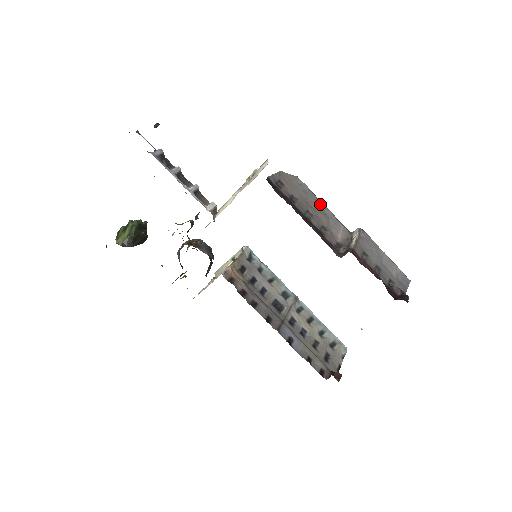
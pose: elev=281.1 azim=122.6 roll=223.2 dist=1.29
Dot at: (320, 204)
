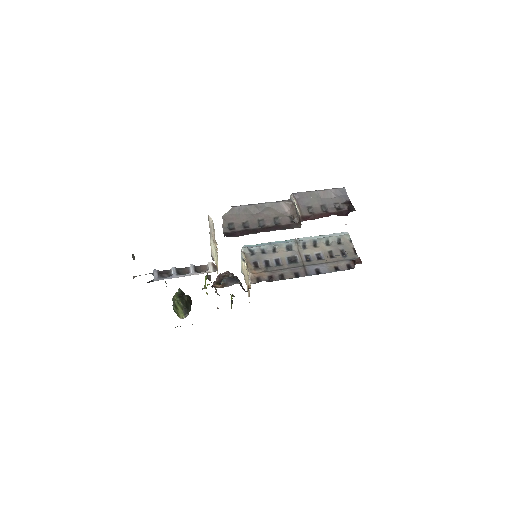
Dot at: (259, 206)
